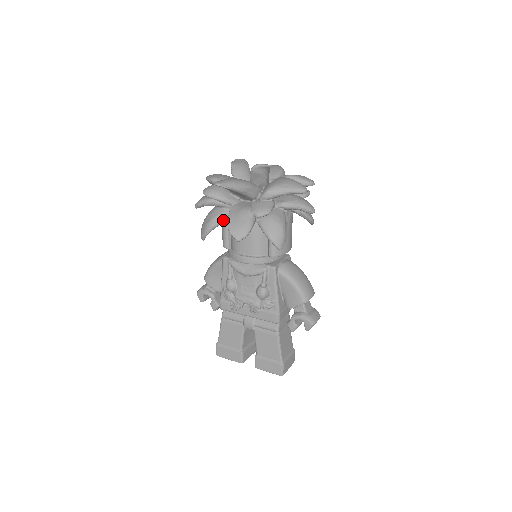
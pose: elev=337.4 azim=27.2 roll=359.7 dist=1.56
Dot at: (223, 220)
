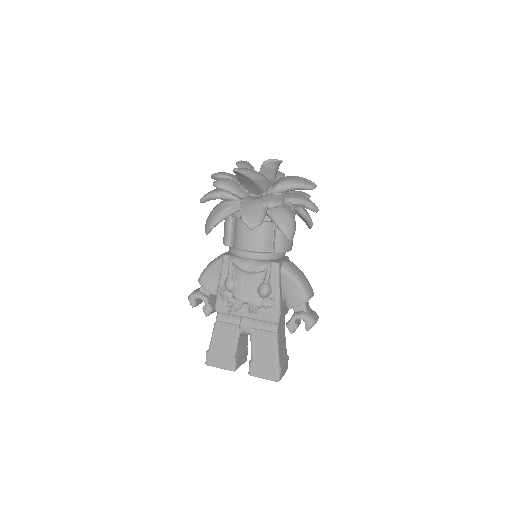
Dot at: (231, 213)
